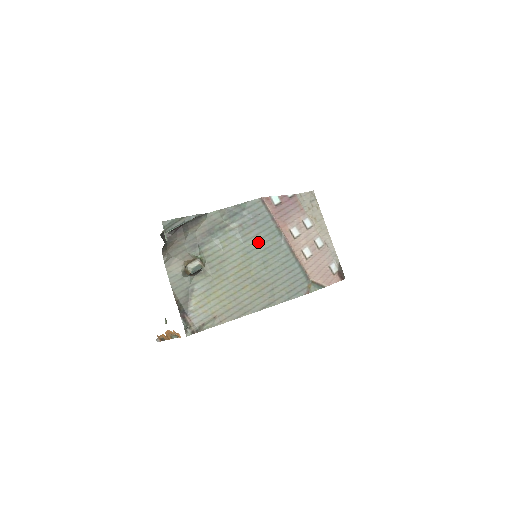
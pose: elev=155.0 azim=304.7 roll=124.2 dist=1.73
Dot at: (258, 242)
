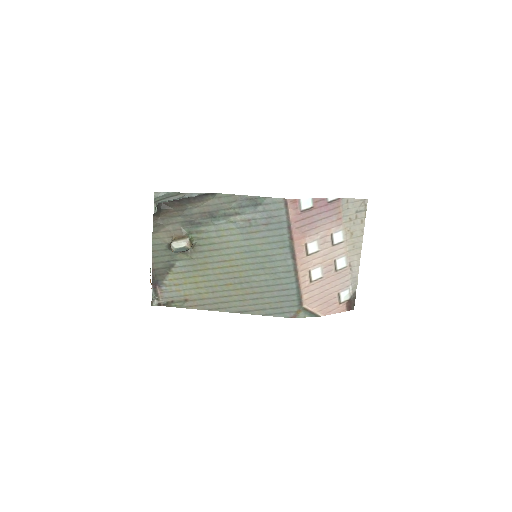
Dot at: (261, 245)
